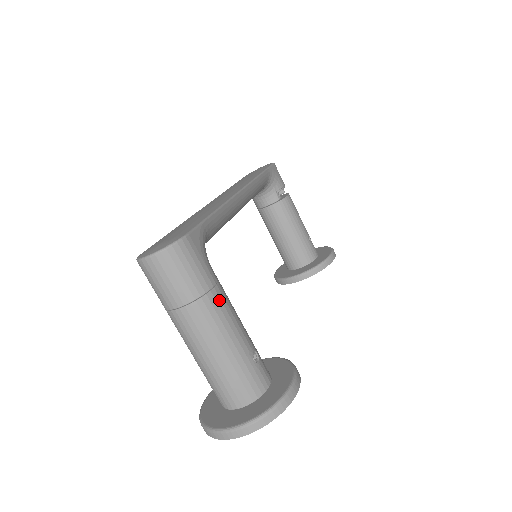
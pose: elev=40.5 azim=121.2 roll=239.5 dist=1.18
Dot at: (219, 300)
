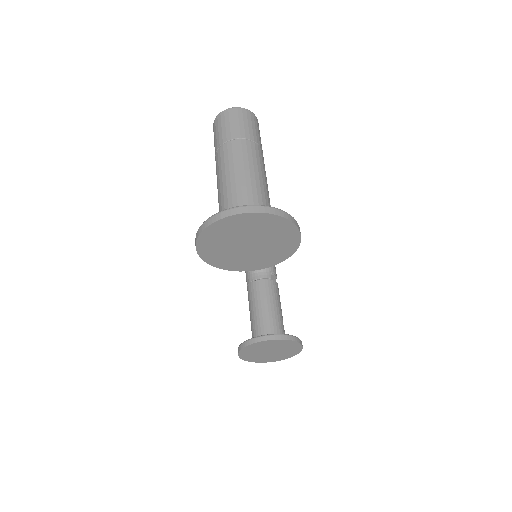
Dot at: (262, 157)
